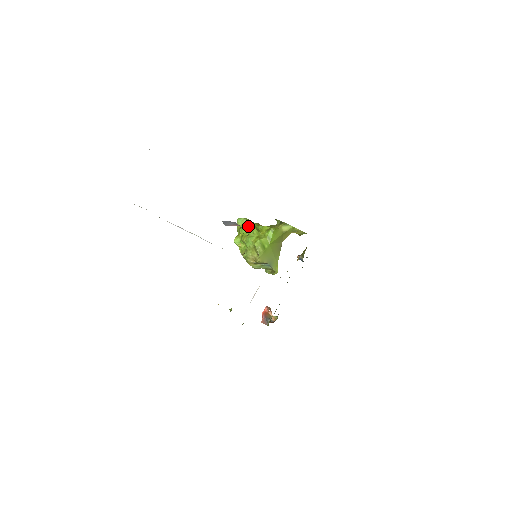
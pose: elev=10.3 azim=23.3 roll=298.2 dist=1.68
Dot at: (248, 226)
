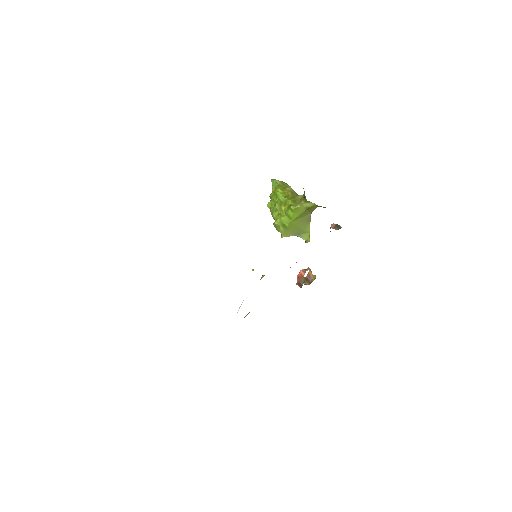
Dot at: (274, 197)
